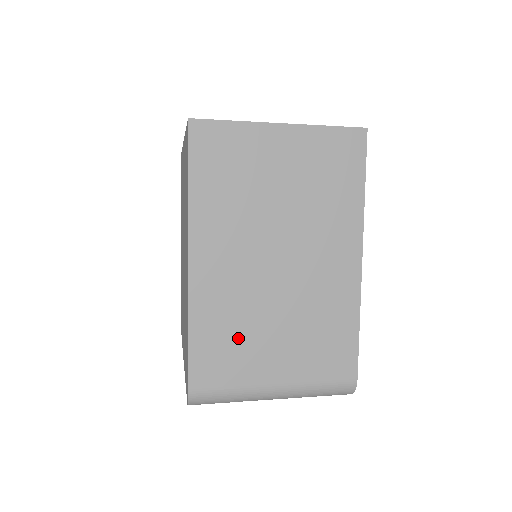
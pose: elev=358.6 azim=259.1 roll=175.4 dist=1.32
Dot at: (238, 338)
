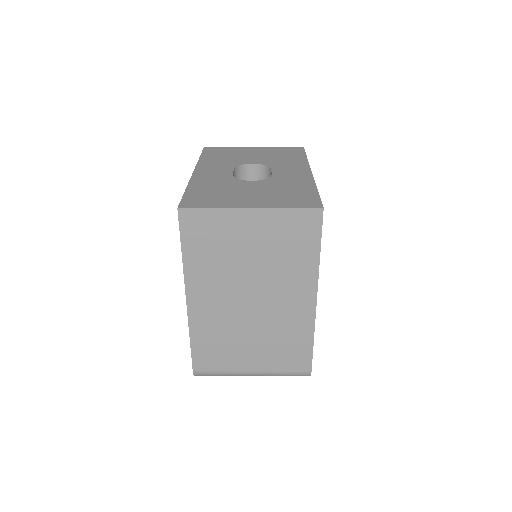
Dot at: (224, 344)
